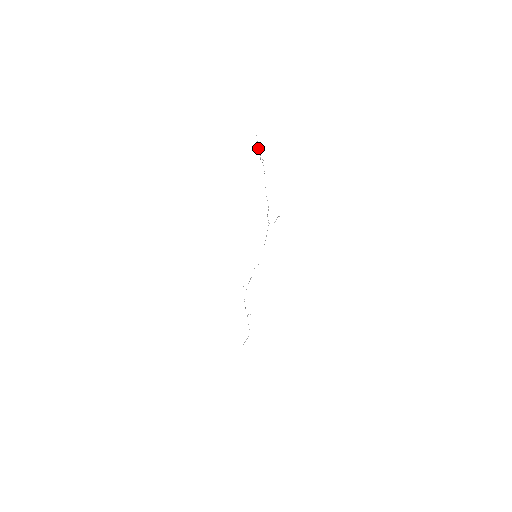
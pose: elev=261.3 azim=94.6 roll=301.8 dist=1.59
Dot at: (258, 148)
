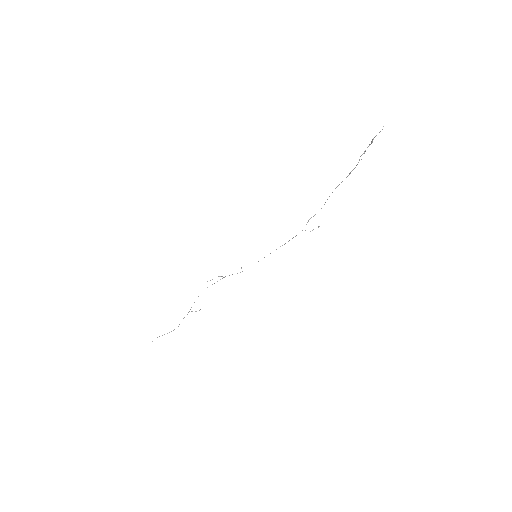
Dot at: (371, 142)
